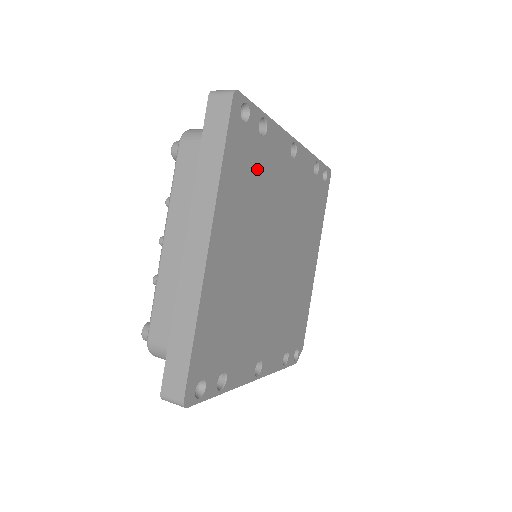
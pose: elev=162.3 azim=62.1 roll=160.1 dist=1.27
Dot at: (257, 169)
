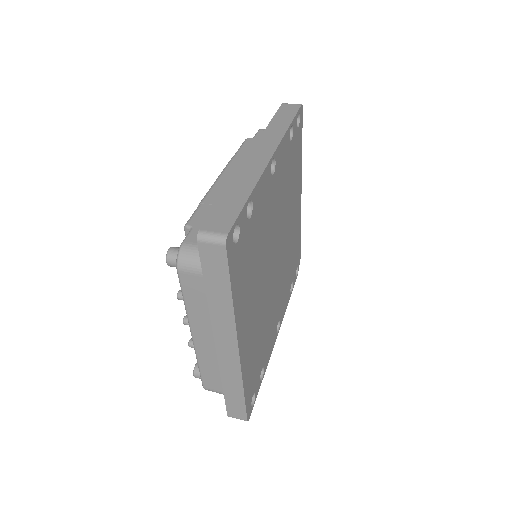
Dot at: (253, 244)
